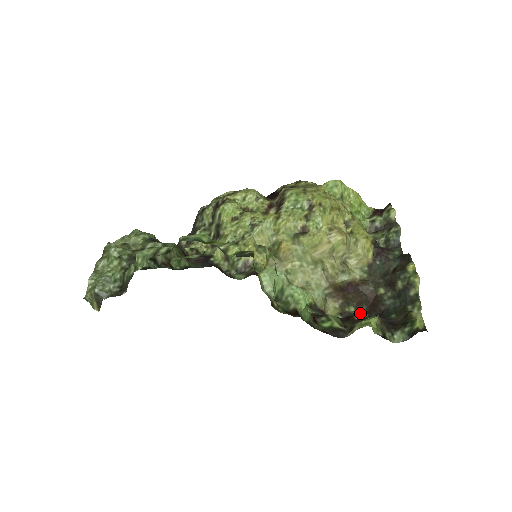
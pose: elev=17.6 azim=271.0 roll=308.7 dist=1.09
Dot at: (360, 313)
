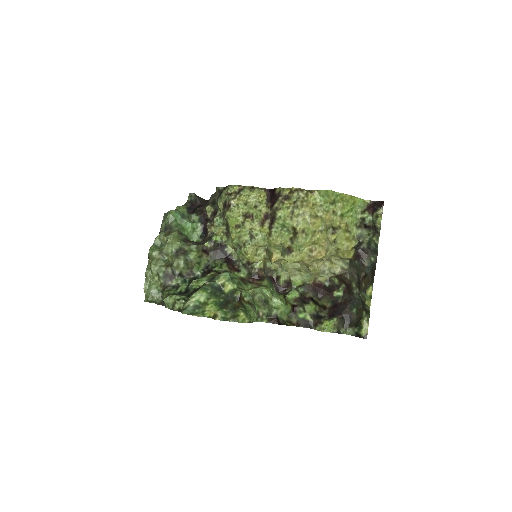
Dot at: (339, 289)
